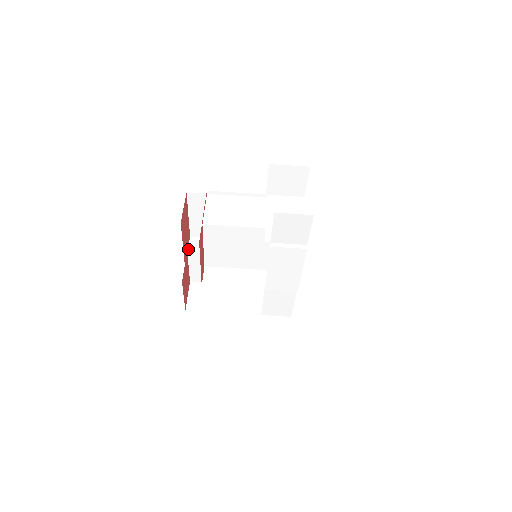
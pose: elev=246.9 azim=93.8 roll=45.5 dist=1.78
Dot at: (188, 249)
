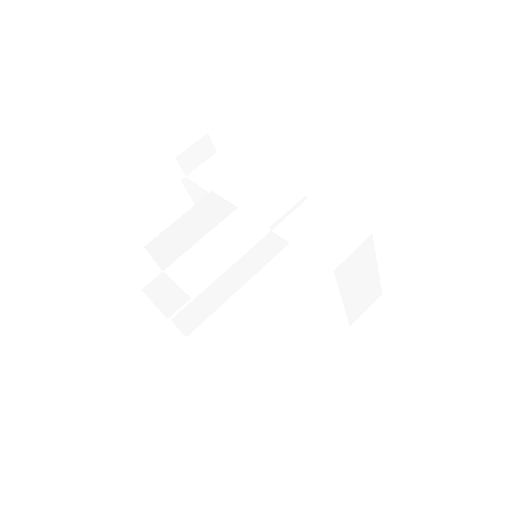
Dot at: occluded
